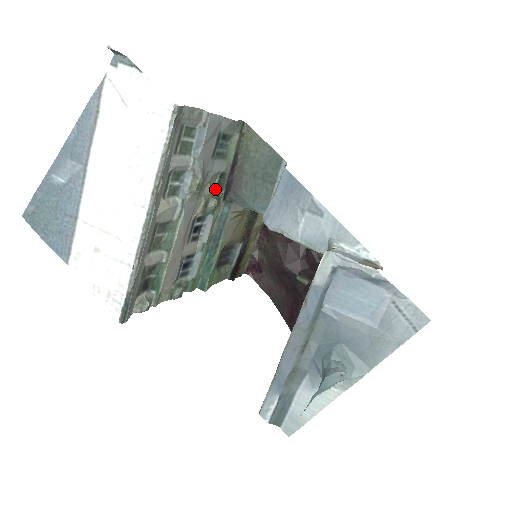
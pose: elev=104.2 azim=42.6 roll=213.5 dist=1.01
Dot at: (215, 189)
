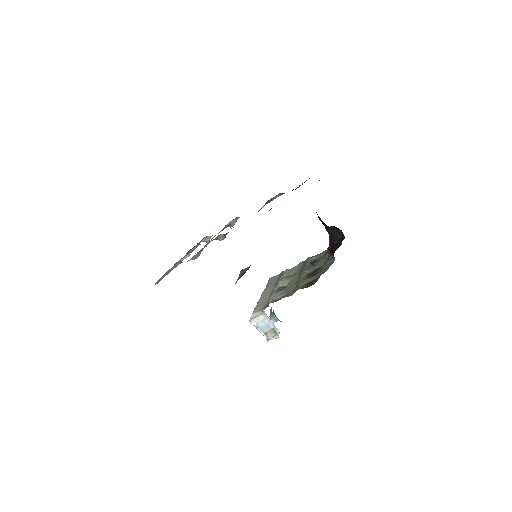
Dot at: (221, 234)
